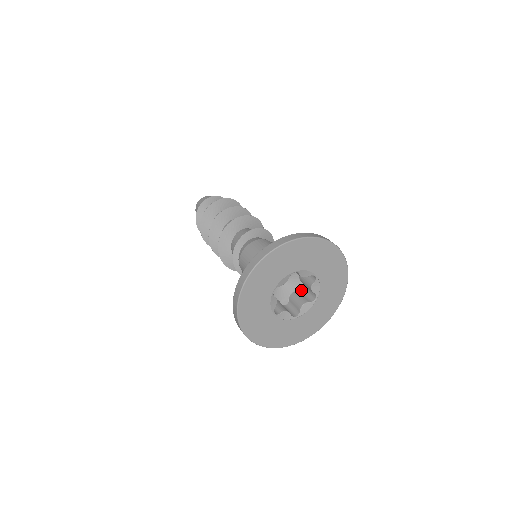
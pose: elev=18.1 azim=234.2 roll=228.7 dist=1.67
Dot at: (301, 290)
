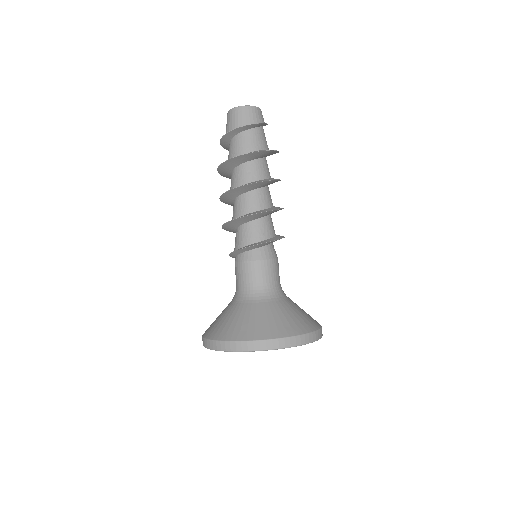
Dot at: occluded
